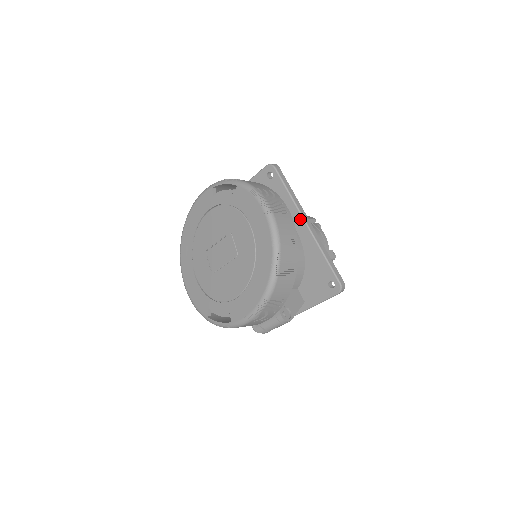
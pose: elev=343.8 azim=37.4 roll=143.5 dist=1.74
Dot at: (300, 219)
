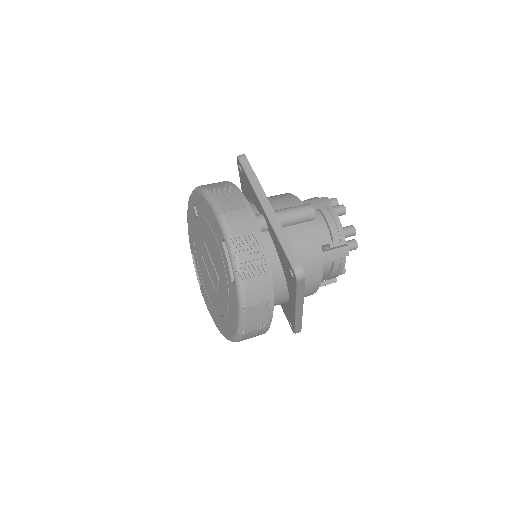
Dot at: (294, 305)
